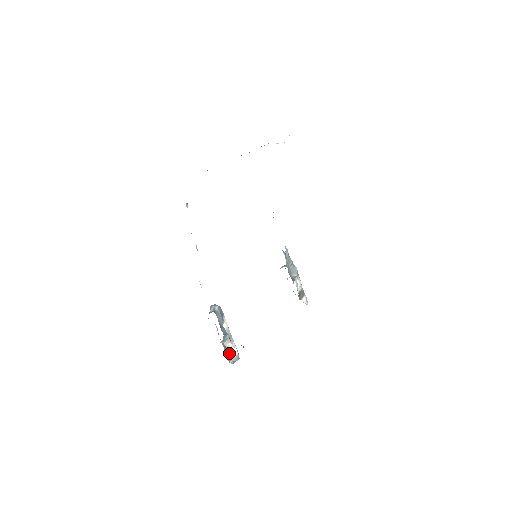
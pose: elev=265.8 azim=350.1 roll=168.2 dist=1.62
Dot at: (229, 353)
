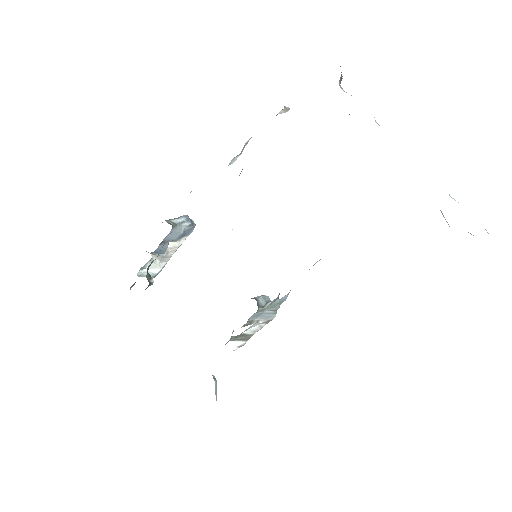
Dot at: occluded
